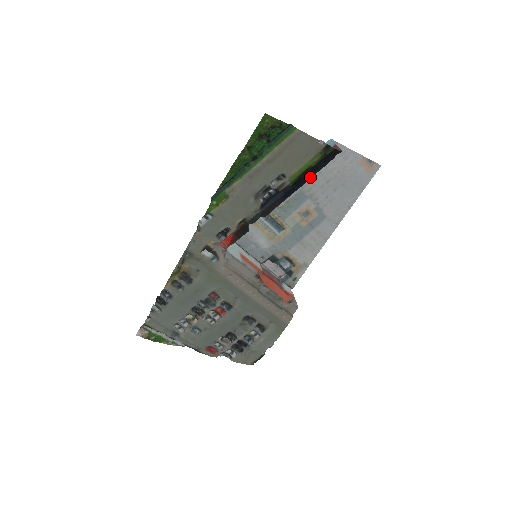
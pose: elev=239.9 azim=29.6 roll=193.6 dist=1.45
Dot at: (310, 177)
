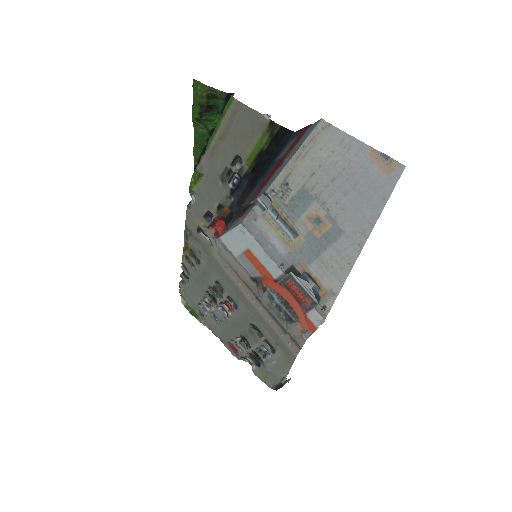
Dot at: (269, 164)
